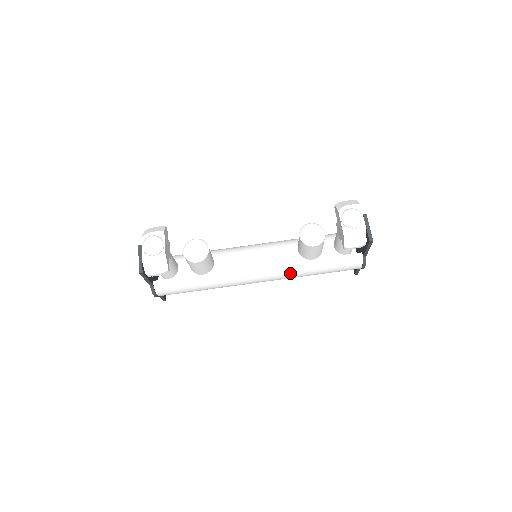
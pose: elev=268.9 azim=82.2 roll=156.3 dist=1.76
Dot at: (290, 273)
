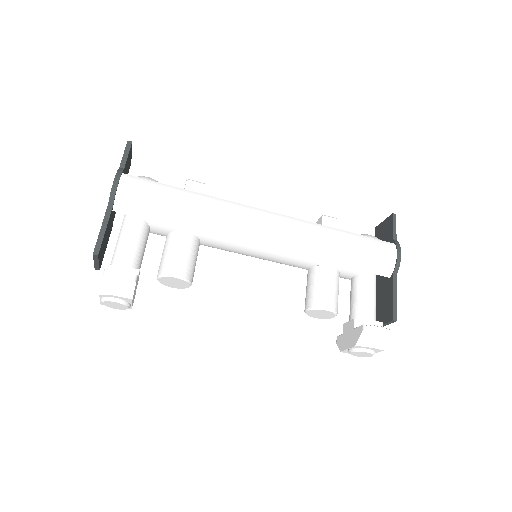
Dot at: occluded
